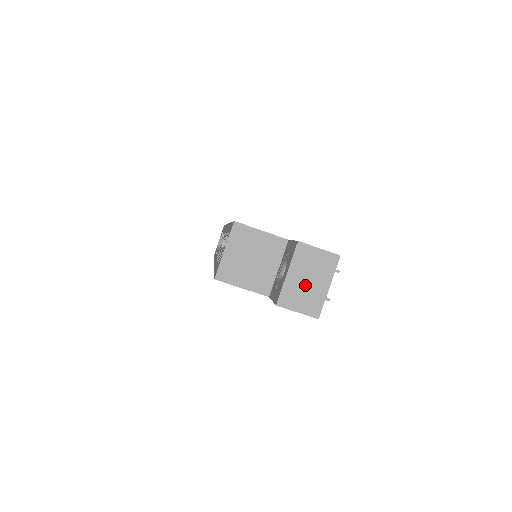
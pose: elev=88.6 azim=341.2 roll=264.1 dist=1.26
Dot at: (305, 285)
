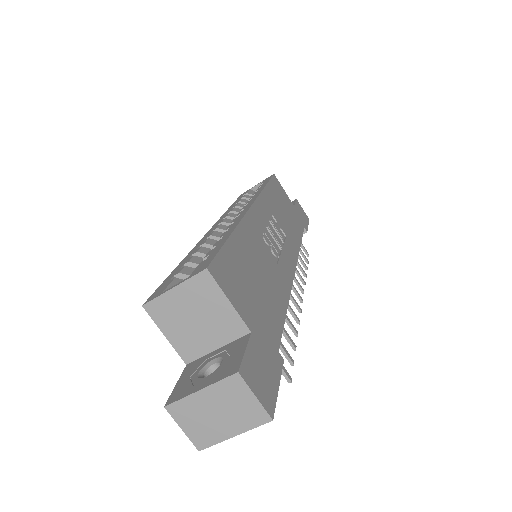
Dot at: (210, 414)
